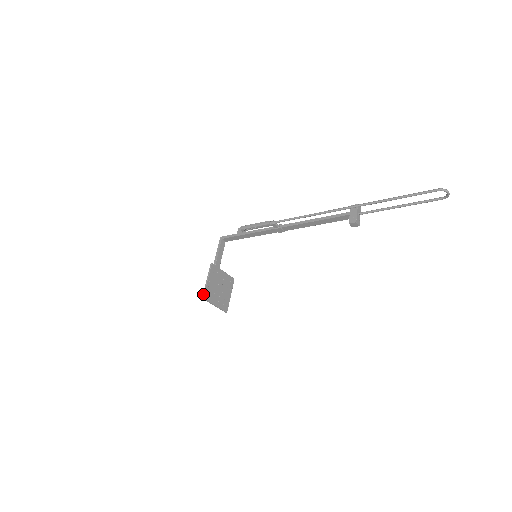
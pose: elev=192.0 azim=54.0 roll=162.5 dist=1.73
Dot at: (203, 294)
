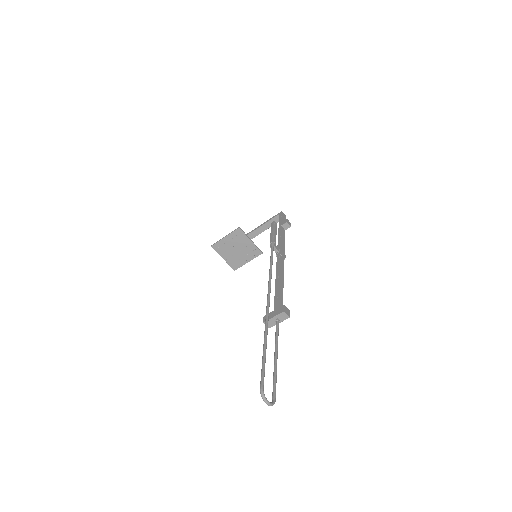
Dot at: (214, 244)
